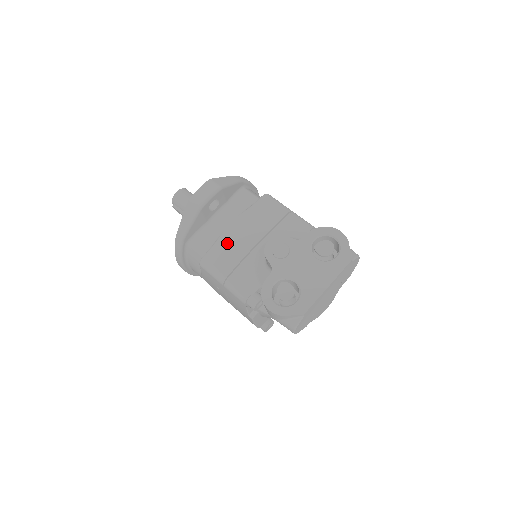
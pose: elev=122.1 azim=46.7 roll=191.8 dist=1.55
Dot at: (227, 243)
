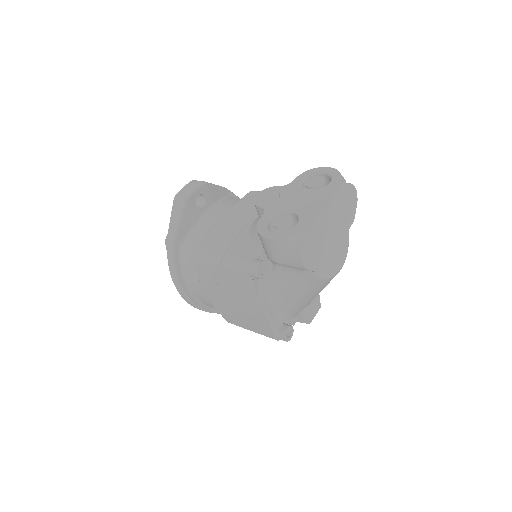
Dot at: (219, 230)
